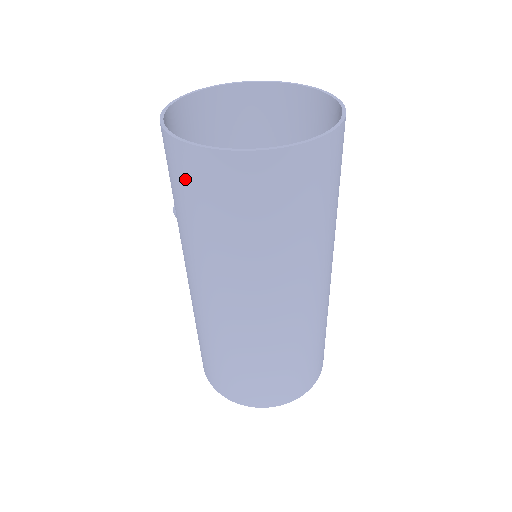
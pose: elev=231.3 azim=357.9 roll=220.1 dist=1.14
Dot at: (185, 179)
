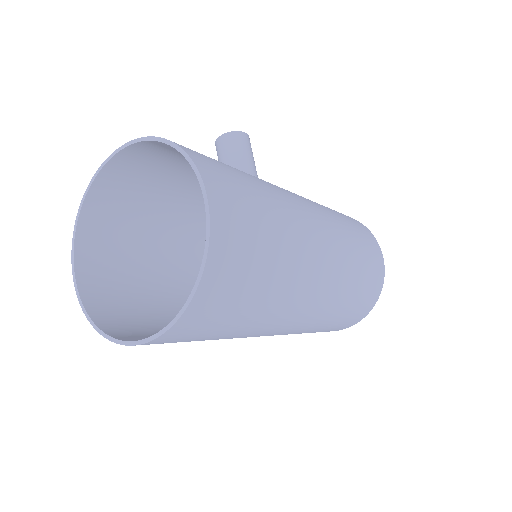
Dot at: (107, 280)
